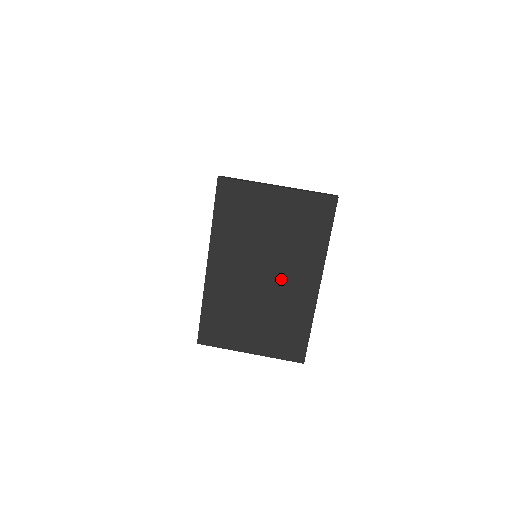
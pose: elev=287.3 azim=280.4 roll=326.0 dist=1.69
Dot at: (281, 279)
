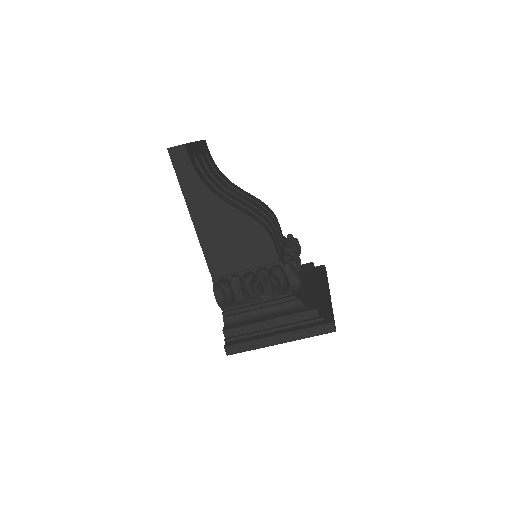
Dot at: occluded
